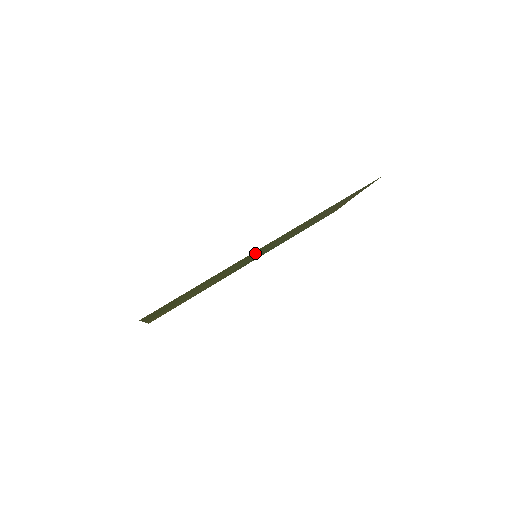
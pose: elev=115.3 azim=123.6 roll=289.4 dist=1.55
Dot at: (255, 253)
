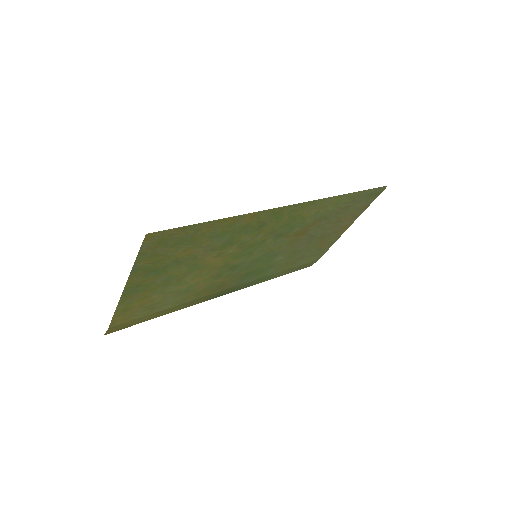
Dot at: (268, 228)
